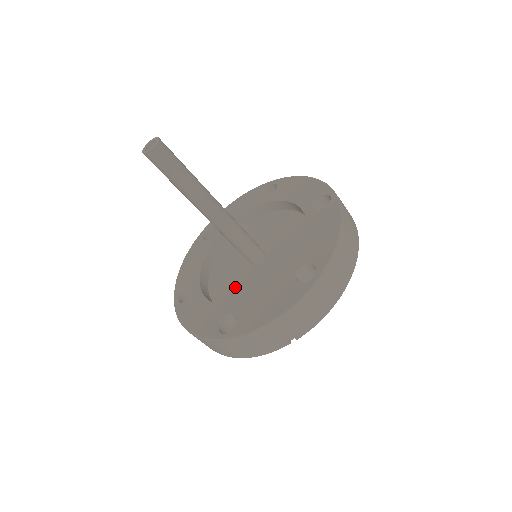
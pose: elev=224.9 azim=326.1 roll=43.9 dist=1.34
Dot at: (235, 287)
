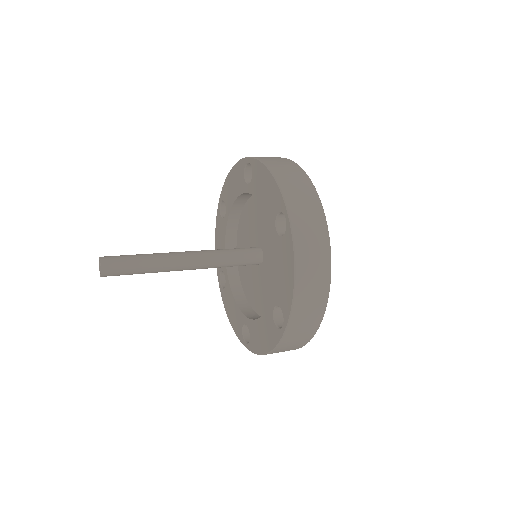
Dot at: occluded
